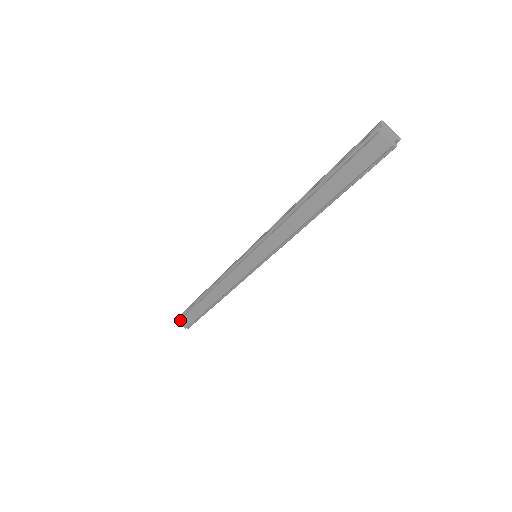
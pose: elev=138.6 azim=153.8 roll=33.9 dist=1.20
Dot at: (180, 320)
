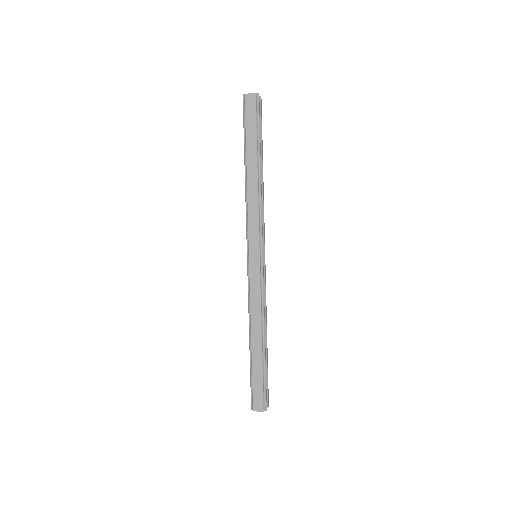
Dot at: (253, 404)
